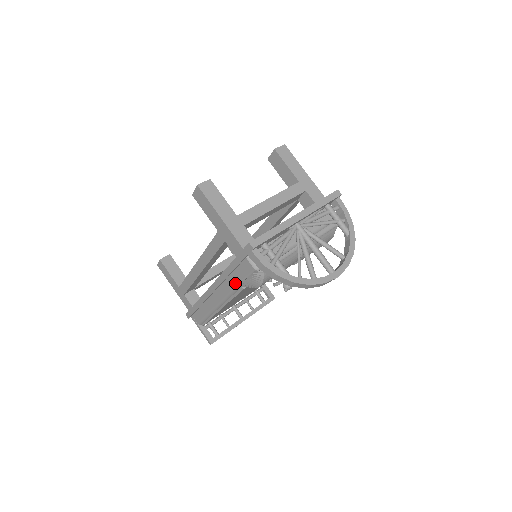
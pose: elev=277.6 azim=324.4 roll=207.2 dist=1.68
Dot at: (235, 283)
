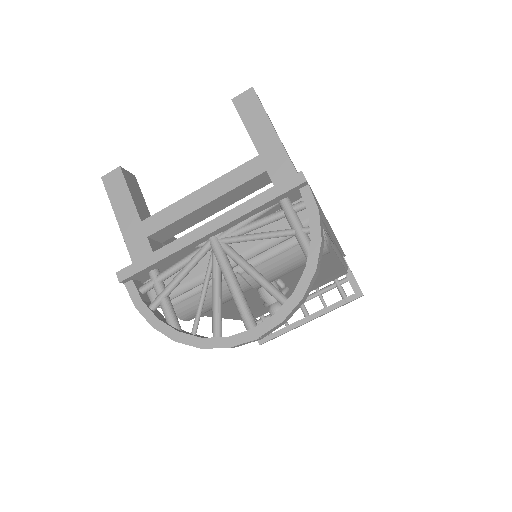
Dot at: occluded
